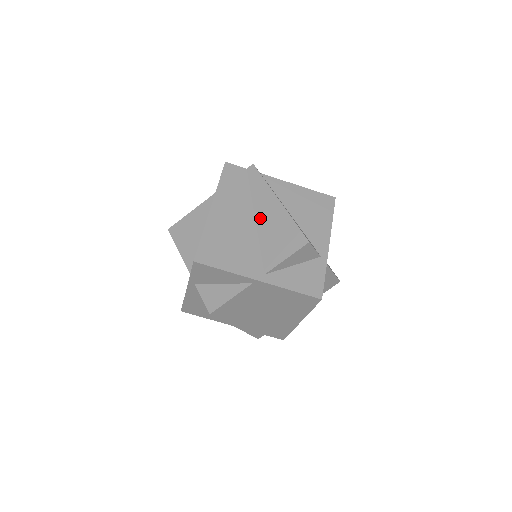
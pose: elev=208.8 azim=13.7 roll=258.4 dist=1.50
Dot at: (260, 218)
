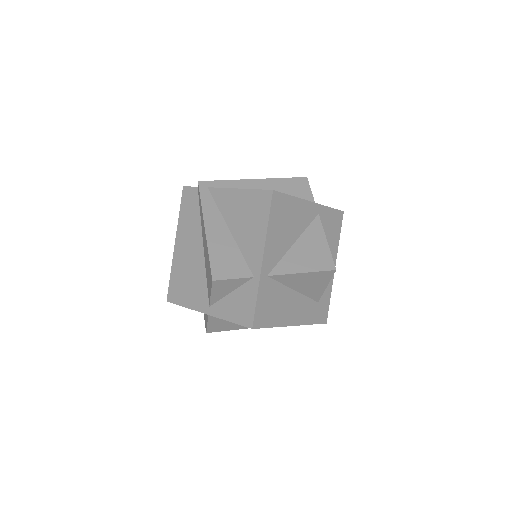
Dot at: (204, 246)
